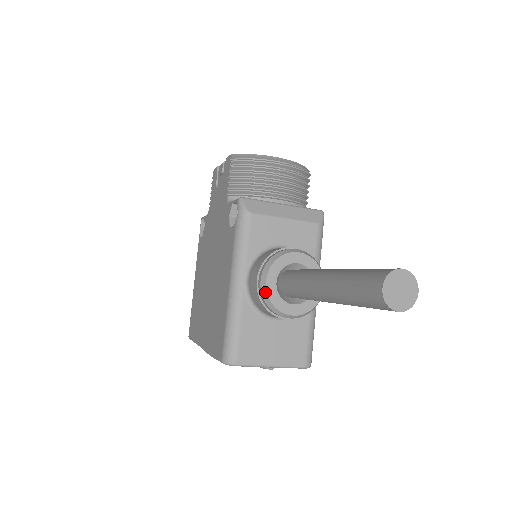
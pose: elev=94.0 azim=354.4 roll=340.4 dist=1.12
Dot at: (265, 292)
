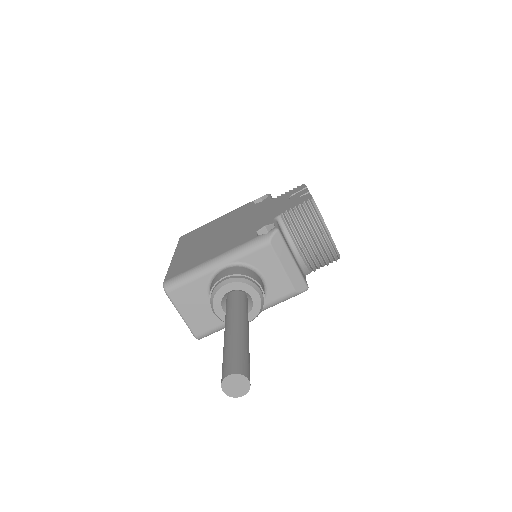
Dot at: (218, 288)
